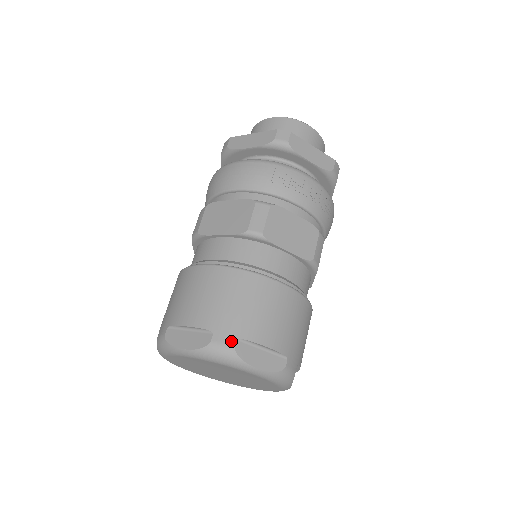
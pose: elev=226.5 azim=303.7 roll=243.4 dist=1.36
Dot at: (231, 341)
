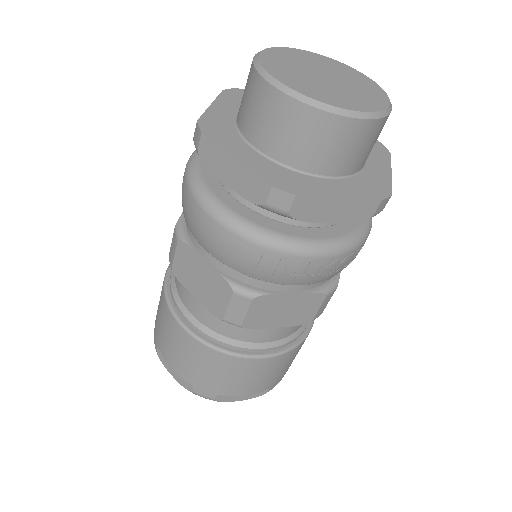
Dot at: (211, 396)
